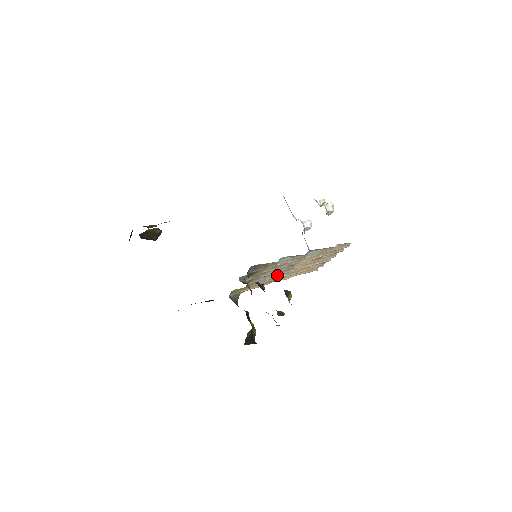
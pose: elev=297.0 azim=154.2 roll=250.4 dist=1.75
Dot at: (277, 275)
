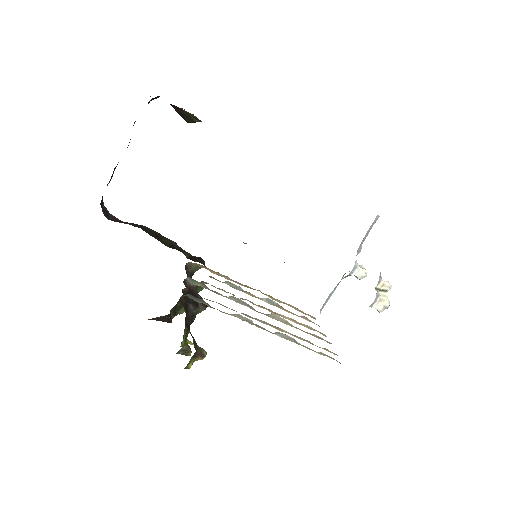
Dot at: (254, 295)
